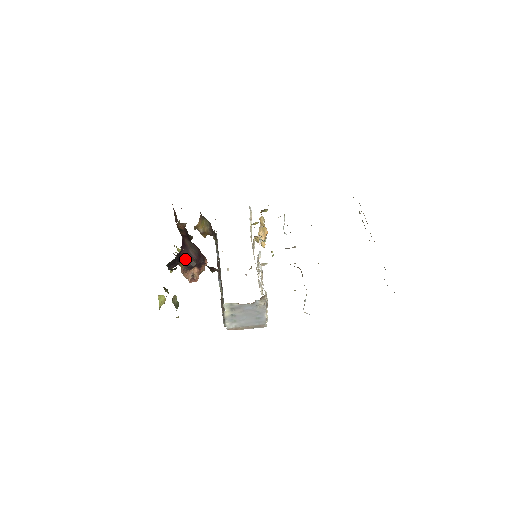
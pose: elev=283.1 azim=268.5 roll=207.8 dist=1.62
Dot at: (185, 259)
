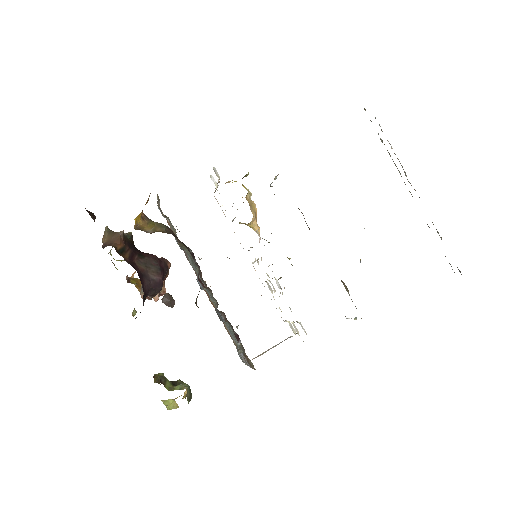
Dot at: (149, 292)
